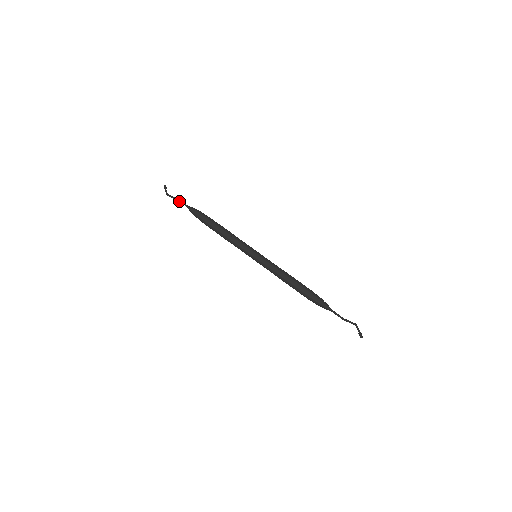
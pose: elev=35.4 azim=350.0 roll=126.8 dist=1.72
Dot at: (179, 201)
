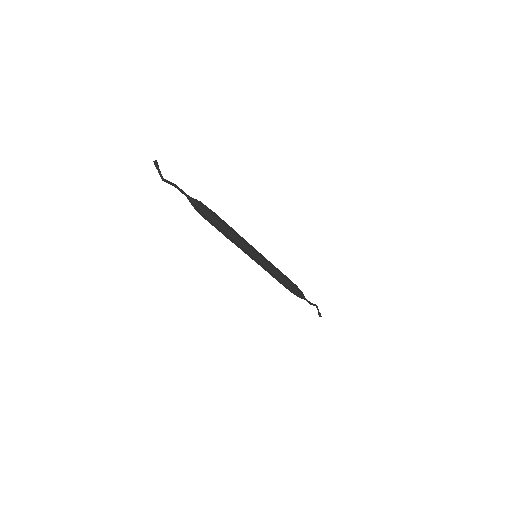
Dot at: (178, 189)
